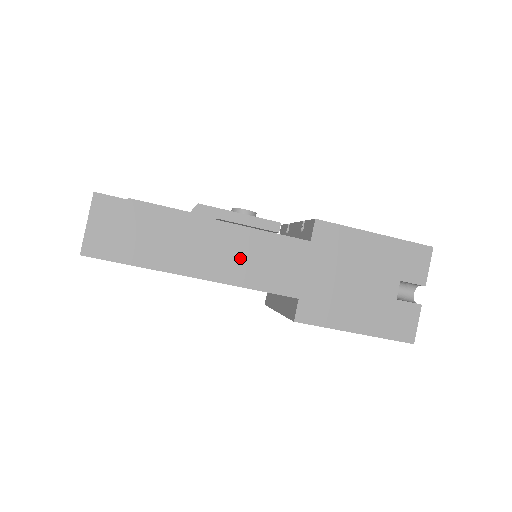
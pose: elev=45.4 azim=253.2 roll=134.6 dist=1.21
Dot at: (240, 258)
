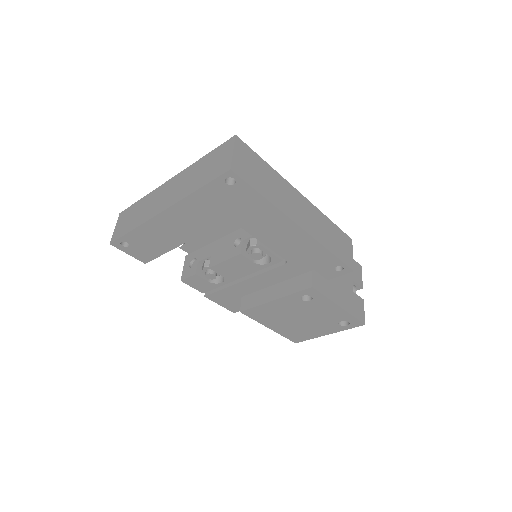
Dot at: (306, 216)
